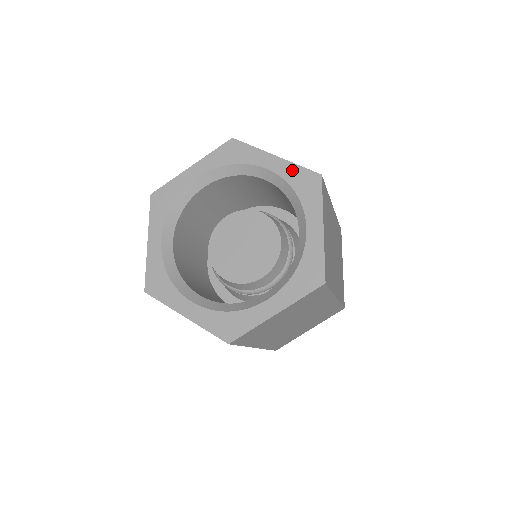
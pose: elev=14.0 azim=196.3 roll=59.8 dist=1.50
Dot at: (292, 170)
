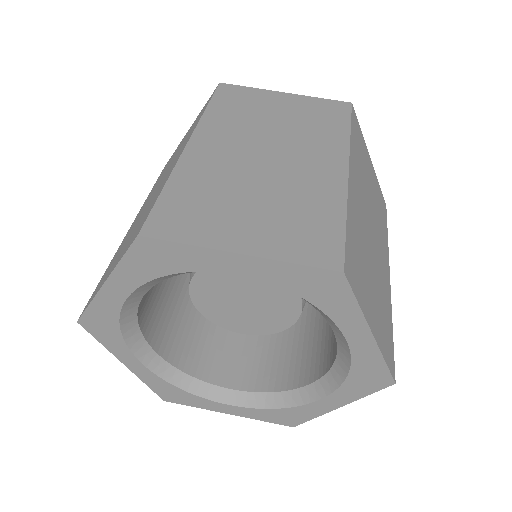
Dot at: (372, 360)
